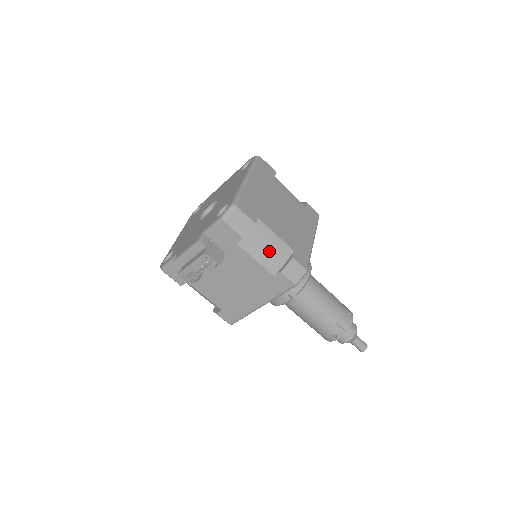
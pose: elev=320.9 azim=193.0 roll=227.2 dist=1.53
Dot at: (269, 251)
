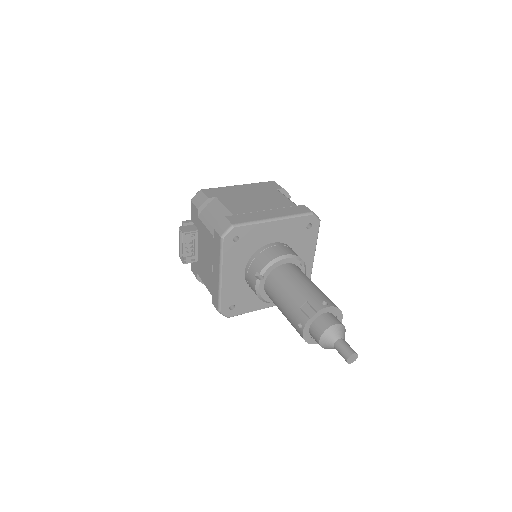
Dot at: (215, 217)
